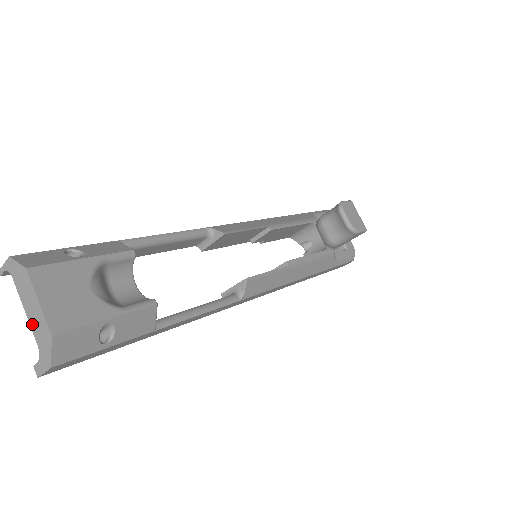
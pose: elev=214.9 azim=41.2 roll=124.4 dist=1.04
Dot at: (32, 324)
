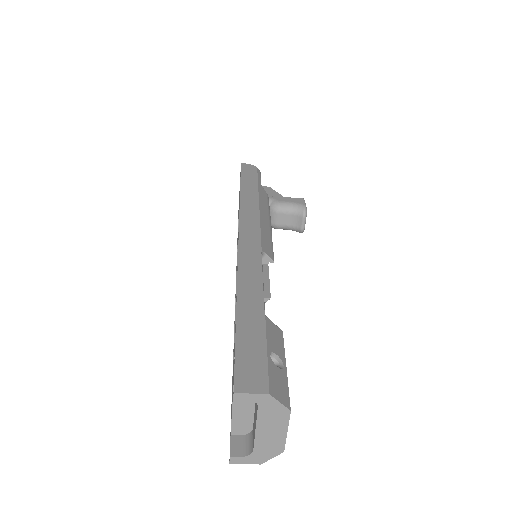
Dot at: (260, 439)
